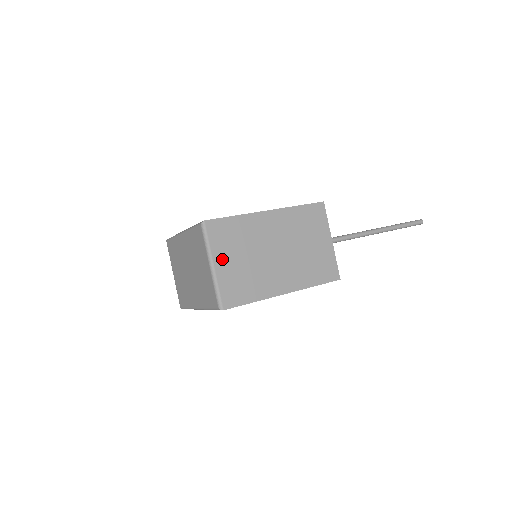
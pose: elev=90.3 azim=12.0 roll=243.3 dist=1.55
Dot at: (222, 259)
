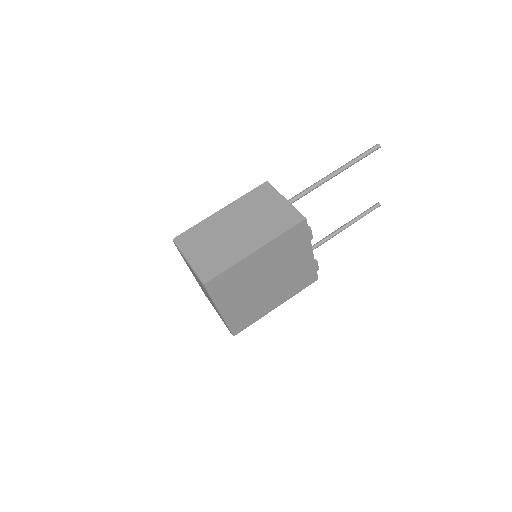
Dot at: (194, 253)
